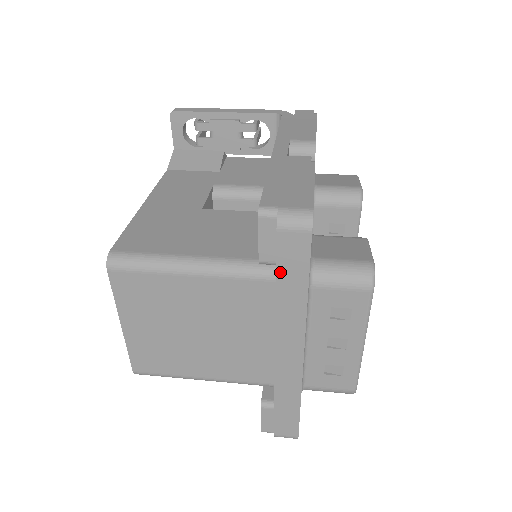
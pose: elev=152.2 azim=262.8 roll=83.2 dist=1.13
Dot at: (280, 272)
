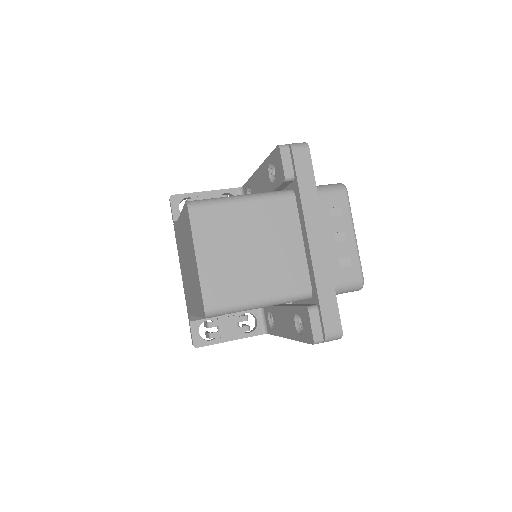
Dot at: (299, 177)
